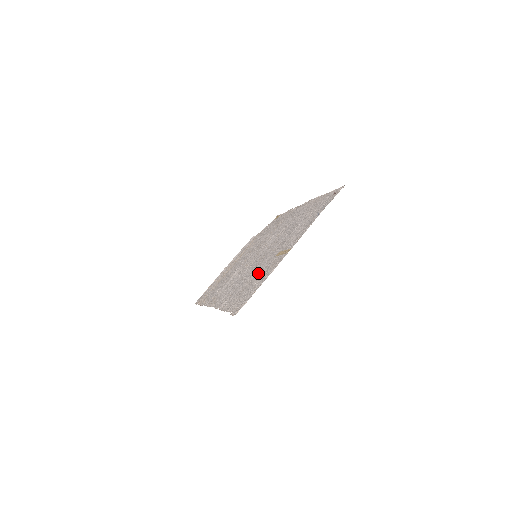
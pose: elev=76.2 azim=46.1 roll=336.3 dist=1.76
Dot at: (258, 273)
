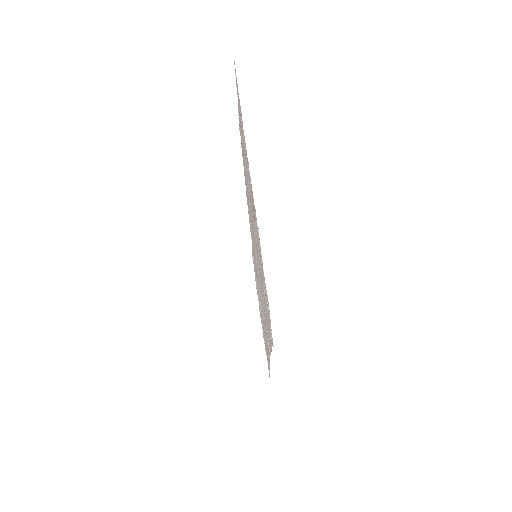
Dot at: occluded
